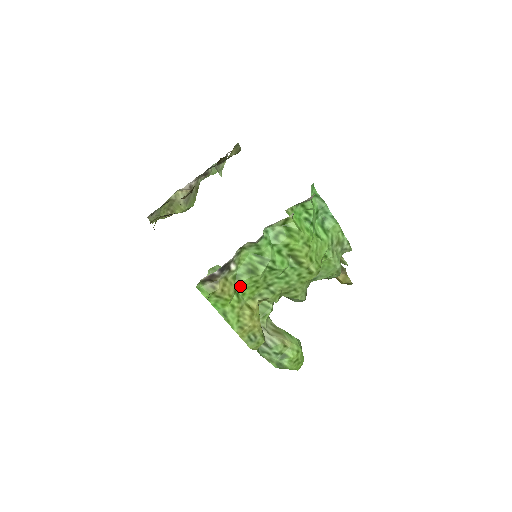
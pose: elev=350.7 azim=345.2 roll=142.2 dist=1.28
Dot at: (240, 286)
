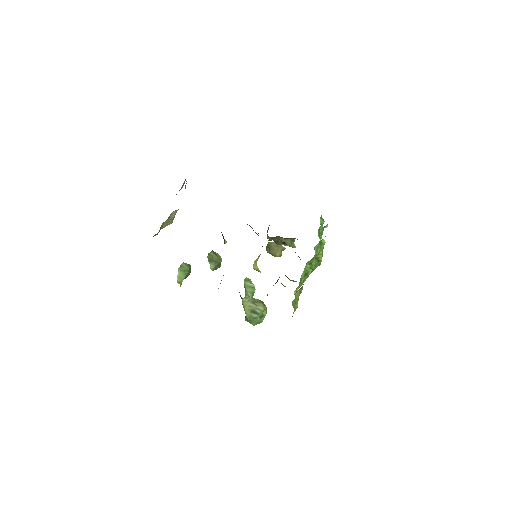
Dot at: occluded
